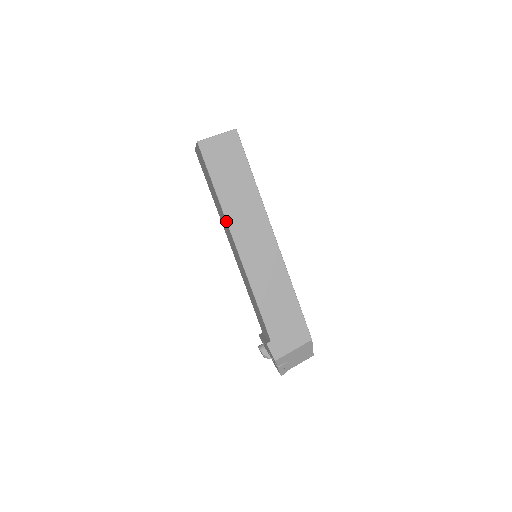
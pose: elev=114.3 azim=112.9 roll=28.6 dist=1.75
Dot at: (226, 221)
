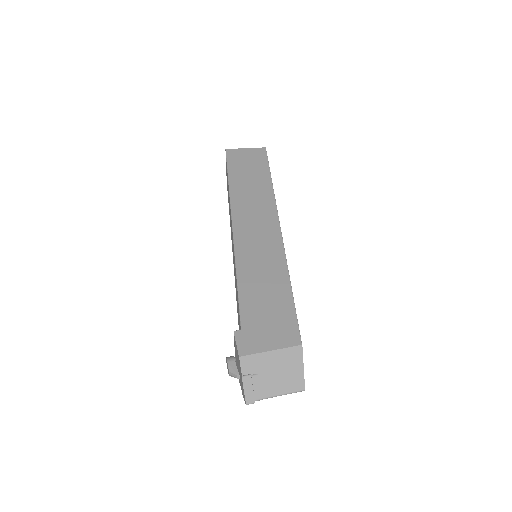
Dot at: (230, 204)
